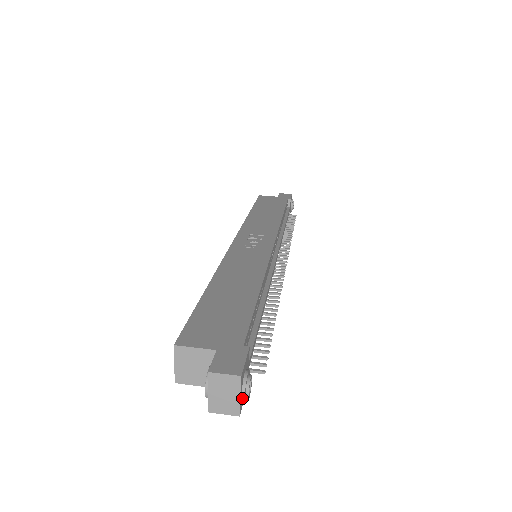
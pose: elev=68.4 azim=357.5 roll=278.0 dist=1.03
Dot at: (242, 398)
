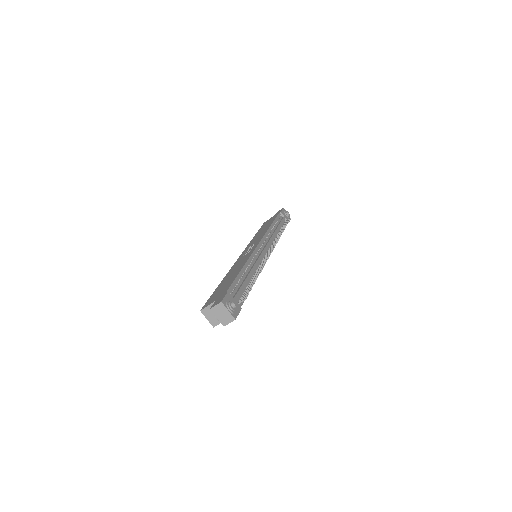
Dot at: (230, 311)
